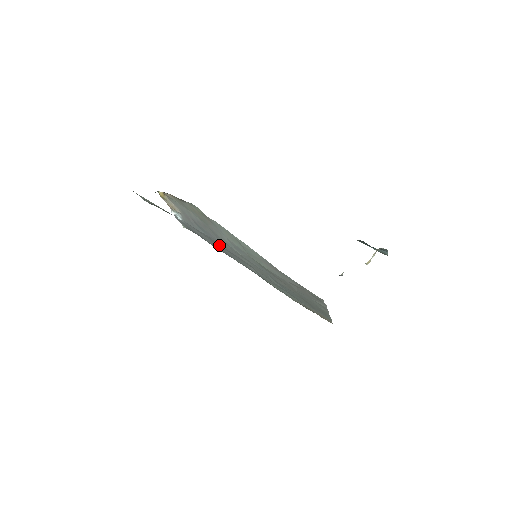
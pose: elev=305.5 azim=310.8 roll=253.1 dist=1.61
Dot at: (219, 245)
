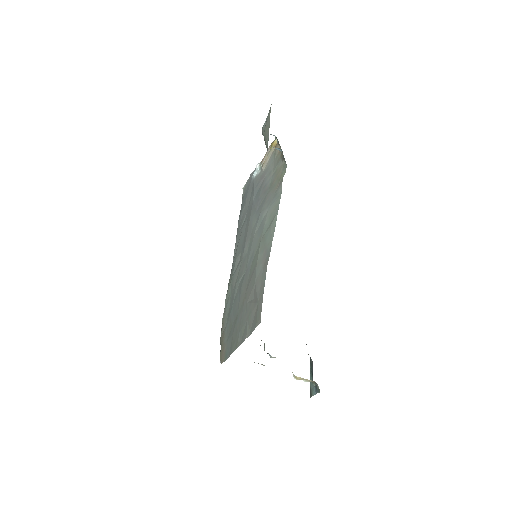
Dot at: occluded
